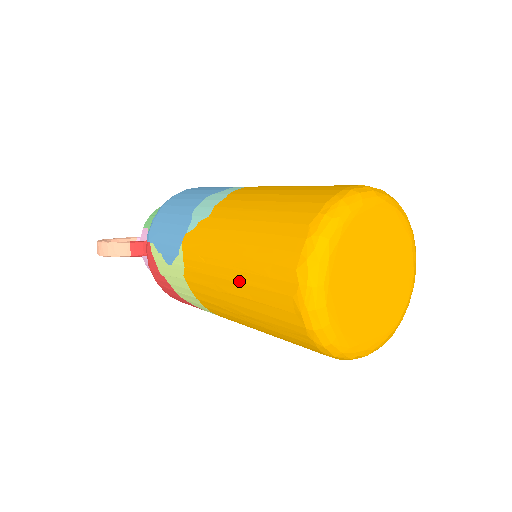
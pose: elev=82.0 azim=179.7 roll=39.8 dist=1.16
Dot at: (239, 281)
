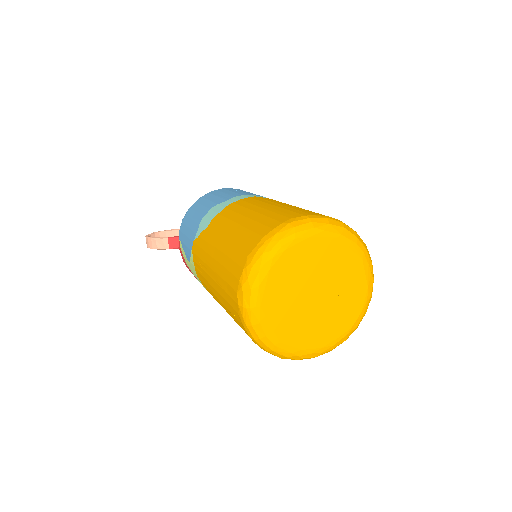
Dot at: (216, 289)
